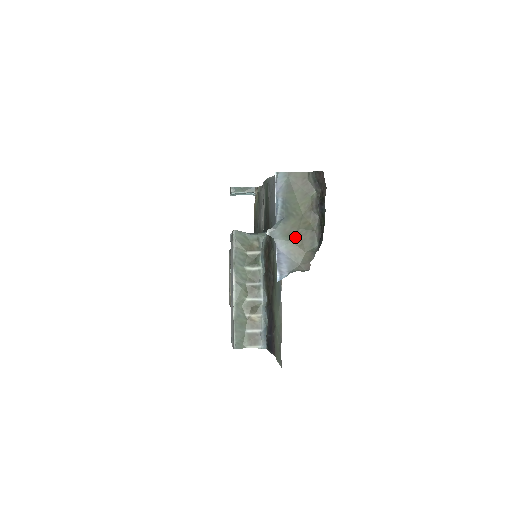
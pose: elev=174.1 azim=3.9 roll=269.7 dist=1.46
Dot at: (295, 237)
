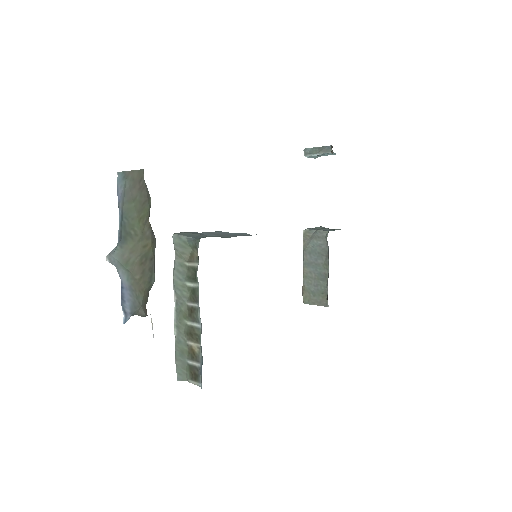
Dot at: (135, 266)
